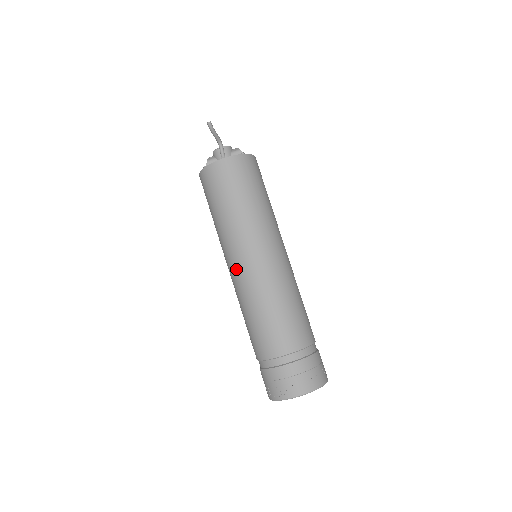
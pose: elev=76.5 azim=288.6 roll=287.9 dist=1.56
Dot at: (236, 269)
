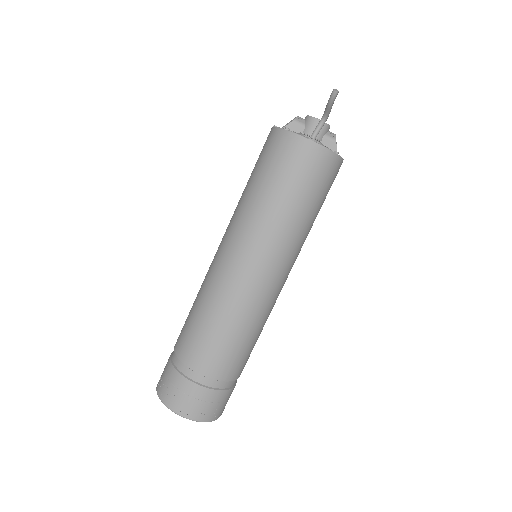
Dot at: (228, 260)
